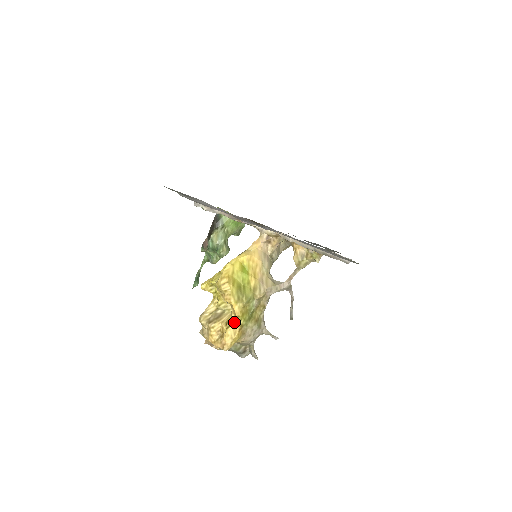
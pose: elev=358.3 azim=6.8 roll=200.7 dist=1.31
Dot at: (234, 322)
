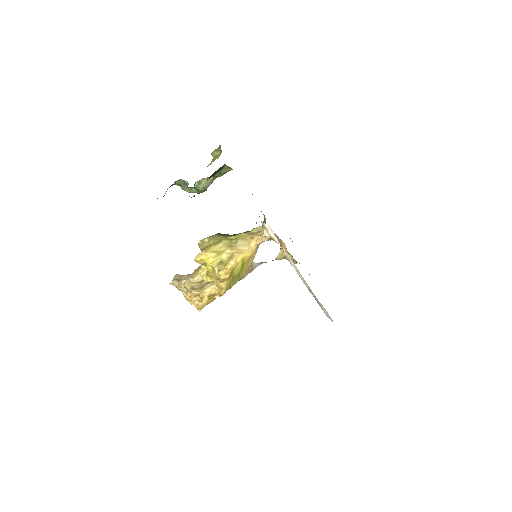
Dot at: (215, 296)
